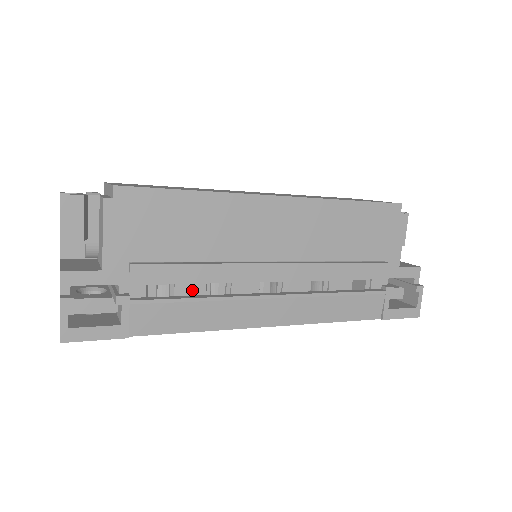
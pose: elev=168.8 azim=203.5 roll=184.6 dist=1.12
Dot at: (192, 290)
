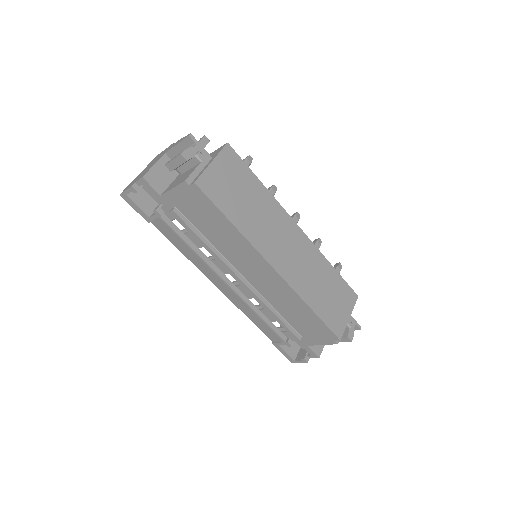
Dot at: (194, 241)
